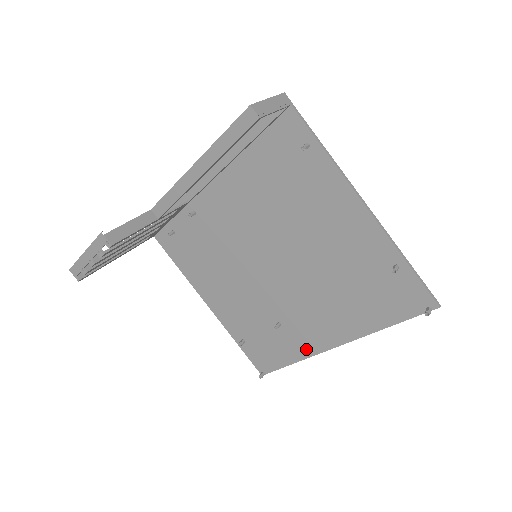
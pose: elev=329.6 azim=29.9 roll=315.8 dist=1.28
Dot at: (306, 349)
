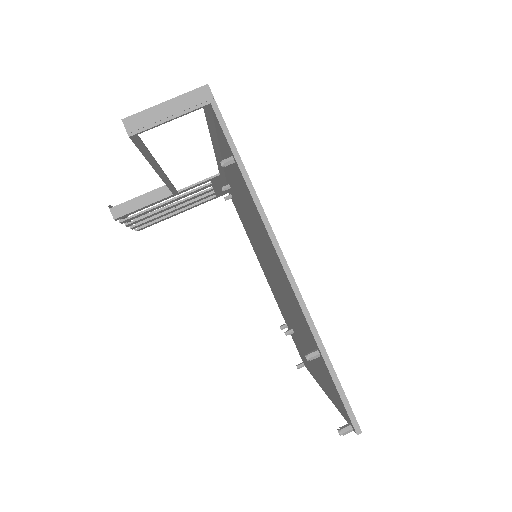
Dot at: (311, 370)
